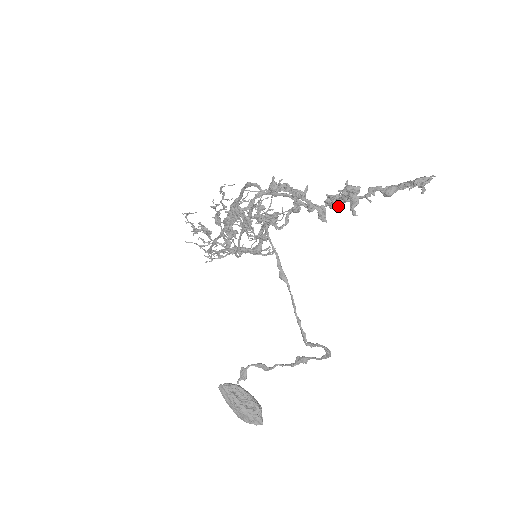
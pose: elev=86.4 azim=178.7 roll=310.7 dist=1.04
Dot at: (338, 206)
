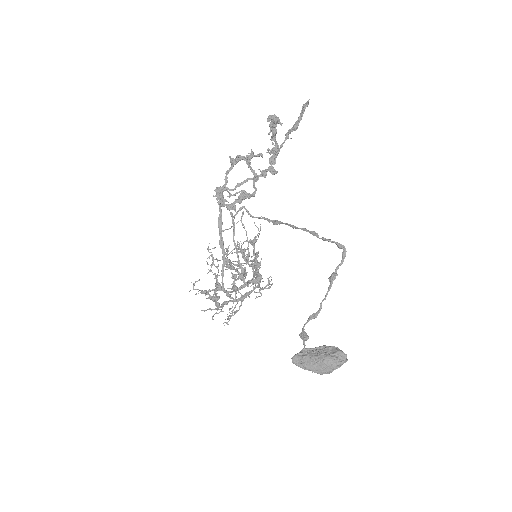
Dot at: (276, 150)
